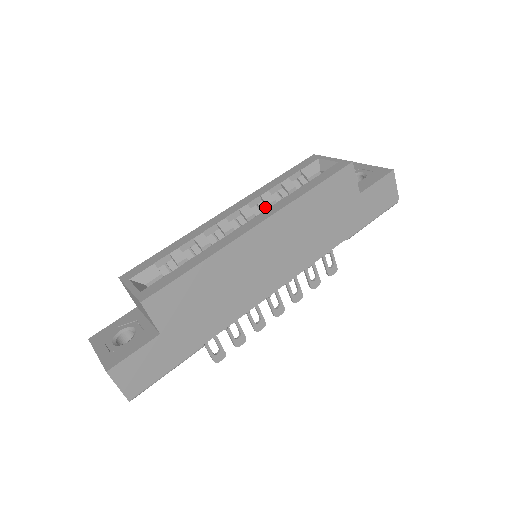
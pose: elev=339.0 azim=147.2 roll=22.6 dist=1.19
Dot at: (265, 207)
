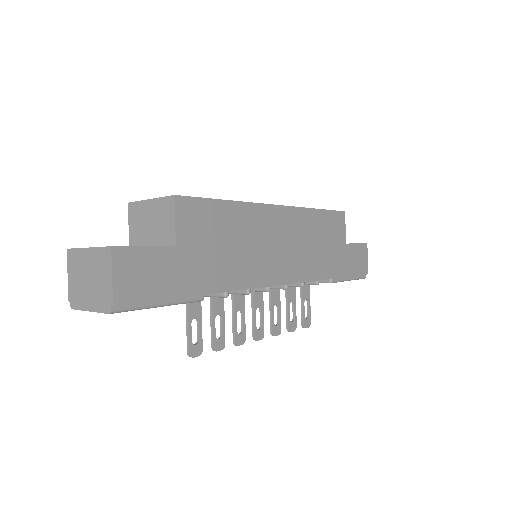
Dot at: occluded
